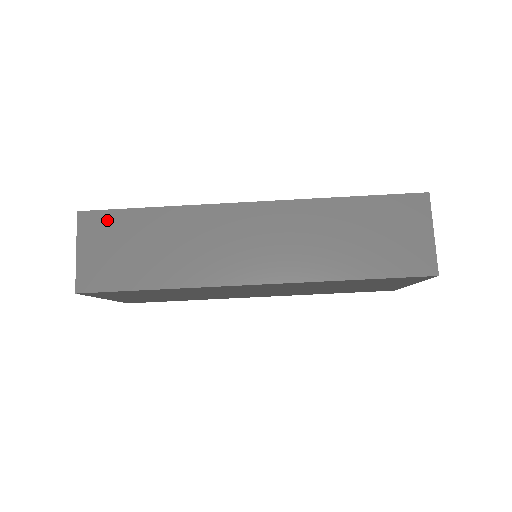
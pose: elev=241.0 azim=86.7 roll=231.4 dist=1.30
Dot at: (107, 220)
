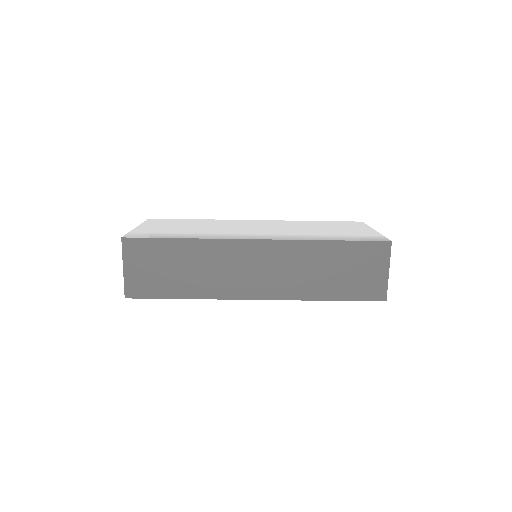
Dot at: (145, 246)
